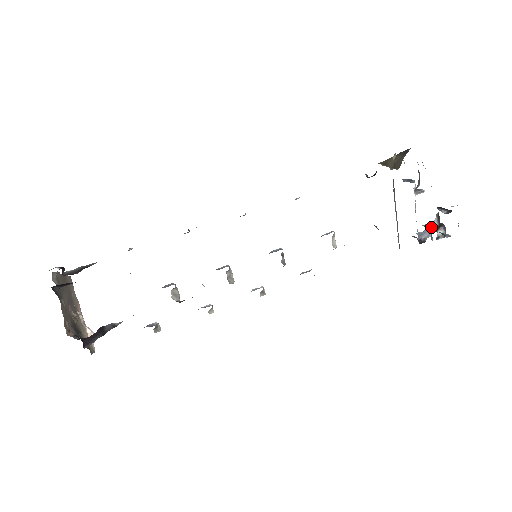
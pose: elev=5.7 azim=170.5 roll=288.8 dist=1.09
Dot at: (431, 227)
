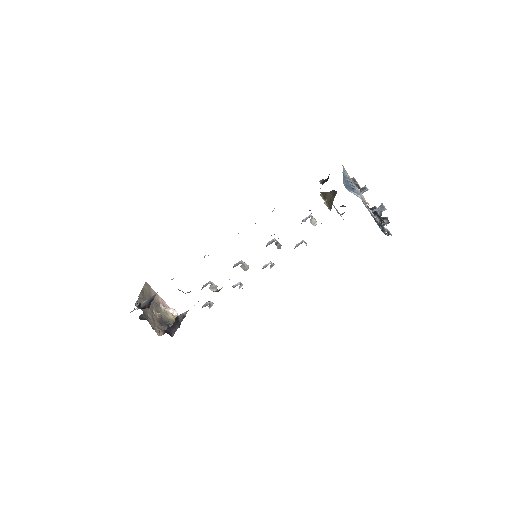
Dot at: occluded
